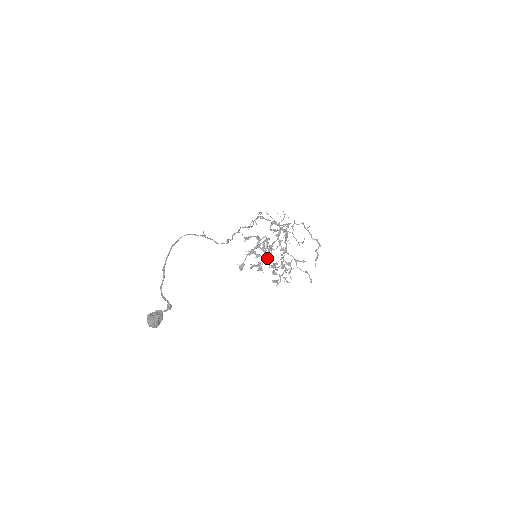
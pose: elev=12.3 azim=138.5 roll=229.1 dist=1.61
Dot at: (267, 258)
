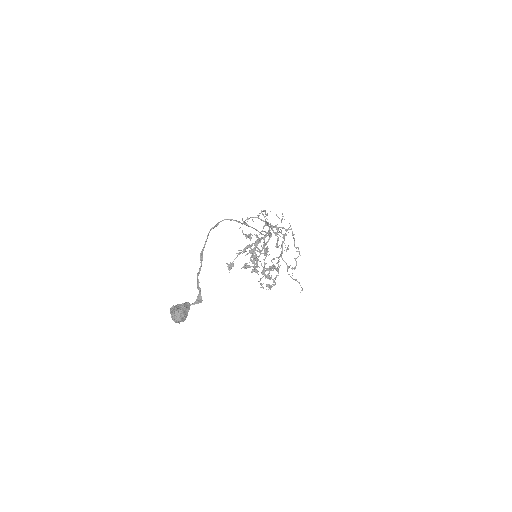
Dot at: occluded
